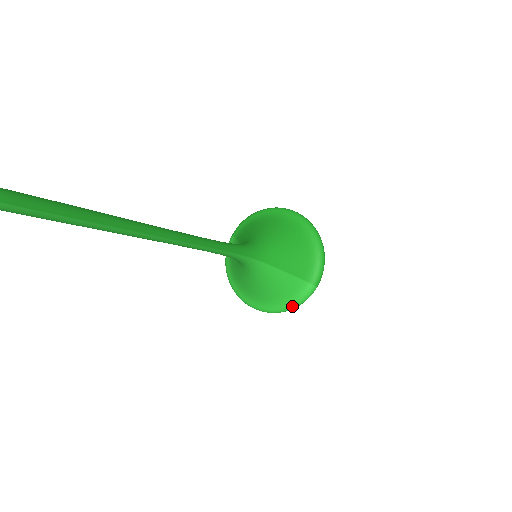
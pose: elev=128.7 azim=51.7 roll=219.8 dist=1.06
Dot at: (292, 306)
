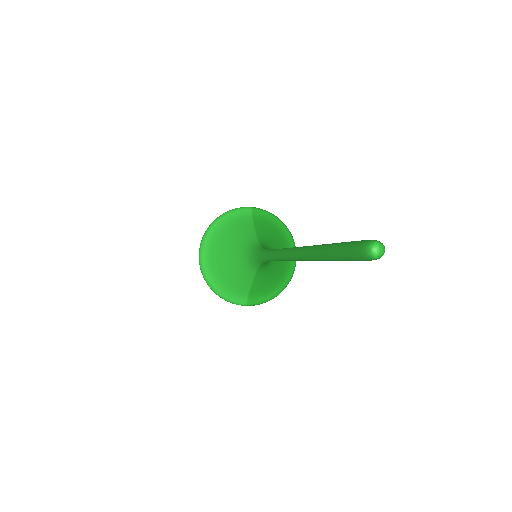
Dot at: (221, 295)
